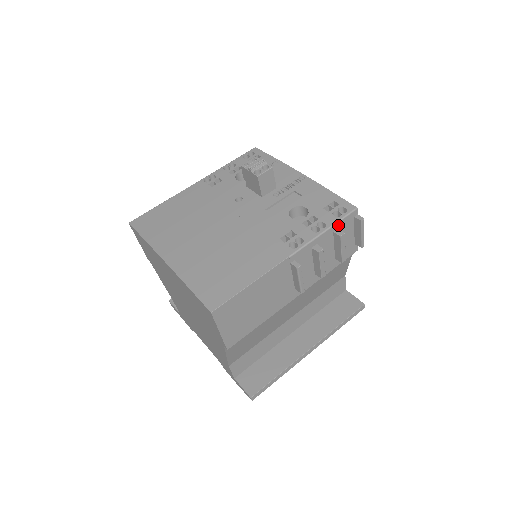
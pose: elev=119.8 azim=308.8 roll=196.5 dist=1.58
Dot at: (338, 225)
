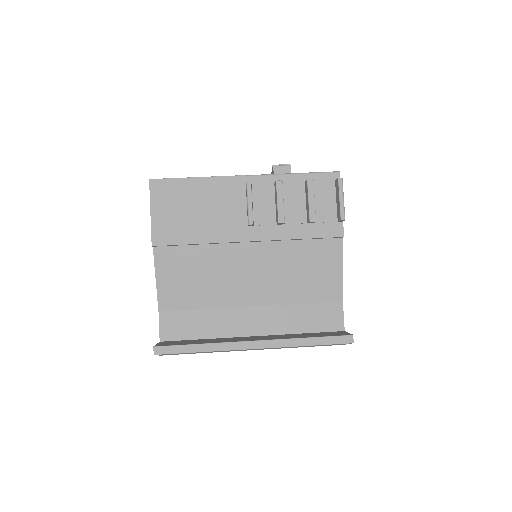
Dot at: (312, 177)
